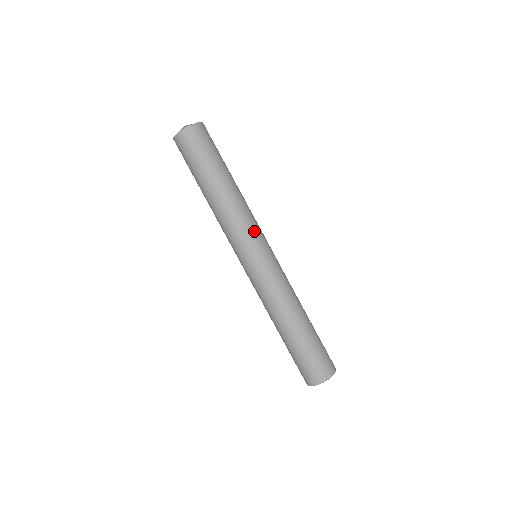
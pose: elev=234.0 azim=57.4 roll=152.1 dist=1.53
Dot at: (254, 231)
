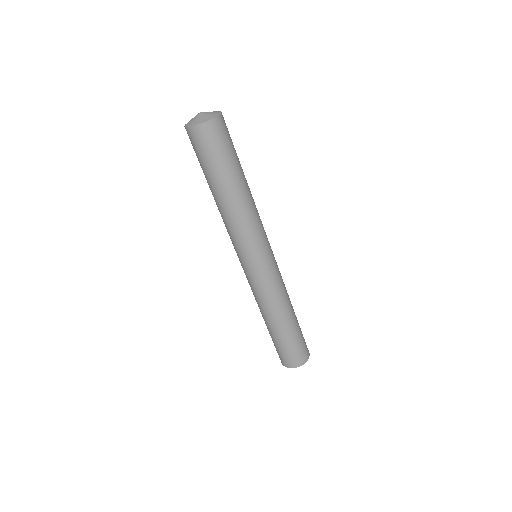
Dot at: (263, 236)
